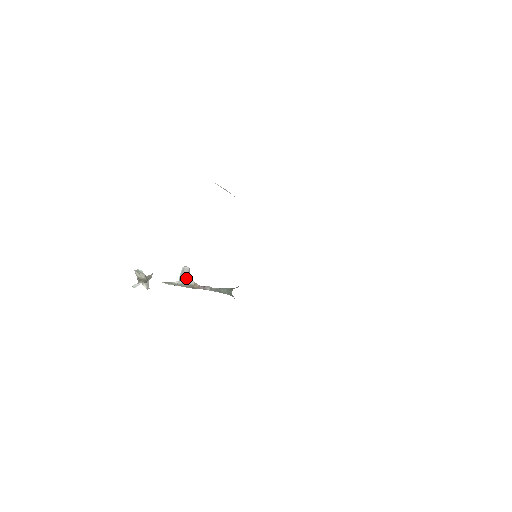
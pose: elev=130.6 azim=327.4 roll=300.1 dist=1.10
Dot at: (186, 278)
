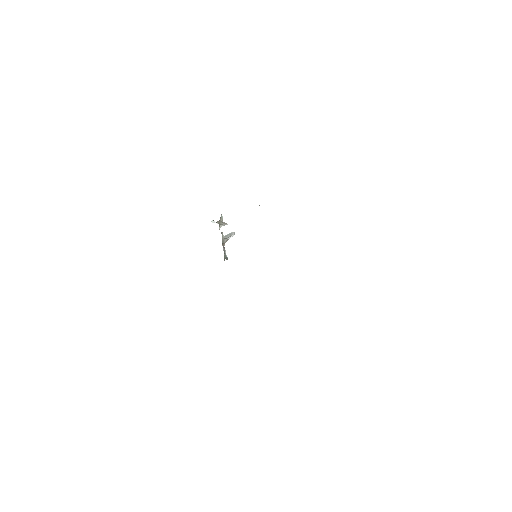
Dot at: (227, 238)
